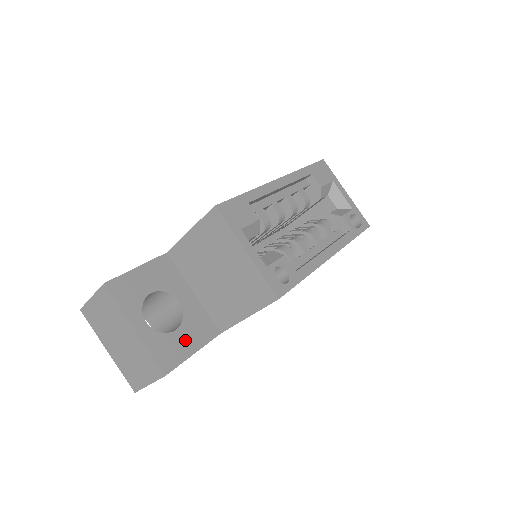
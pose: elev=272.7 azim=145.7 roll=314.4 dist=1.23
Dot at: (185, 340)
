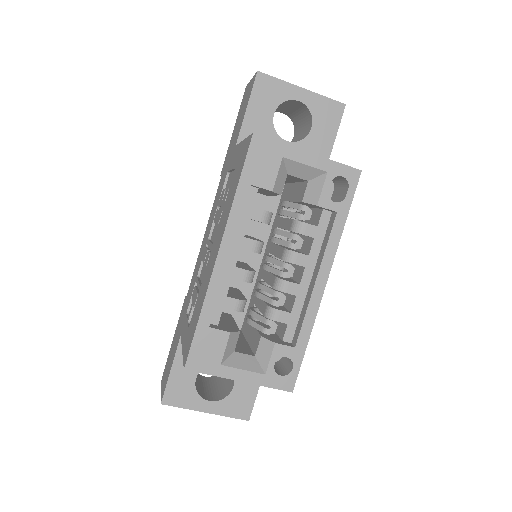
Dot at: (245, 387)
